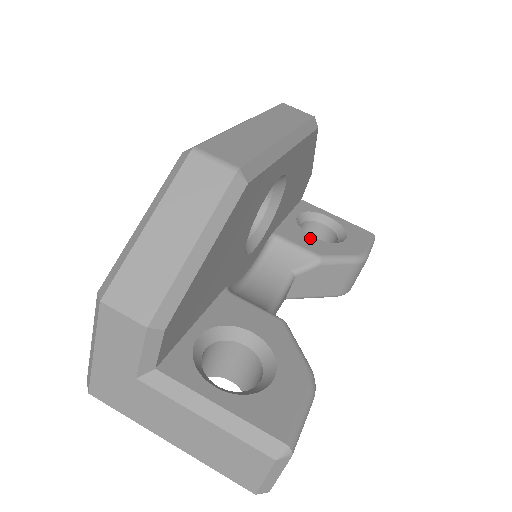
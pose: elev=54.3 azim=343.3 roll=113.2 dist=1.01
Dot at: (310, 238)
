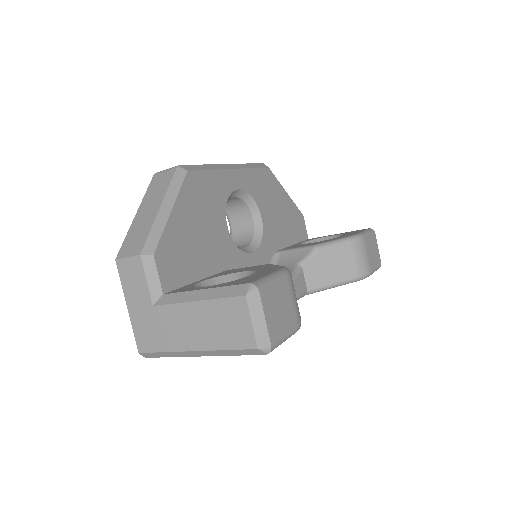
Dot at: occluded
